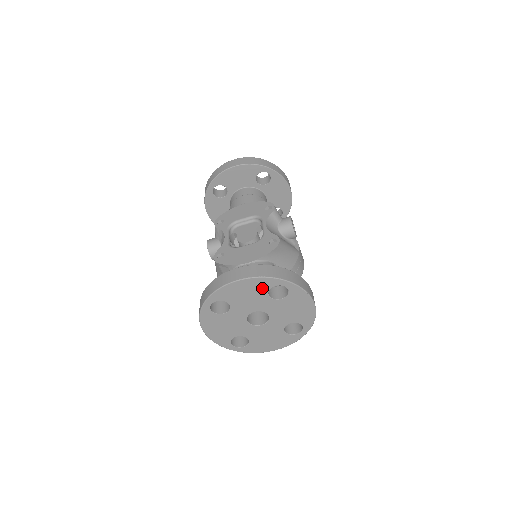
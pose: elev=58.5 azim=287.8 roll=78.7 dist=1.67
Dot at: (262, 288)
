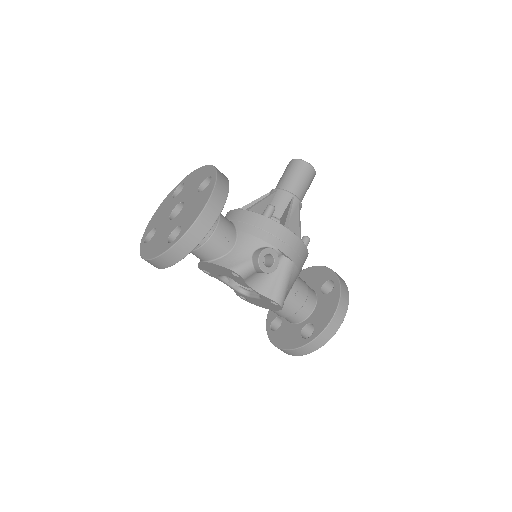
Dot at: occluded
